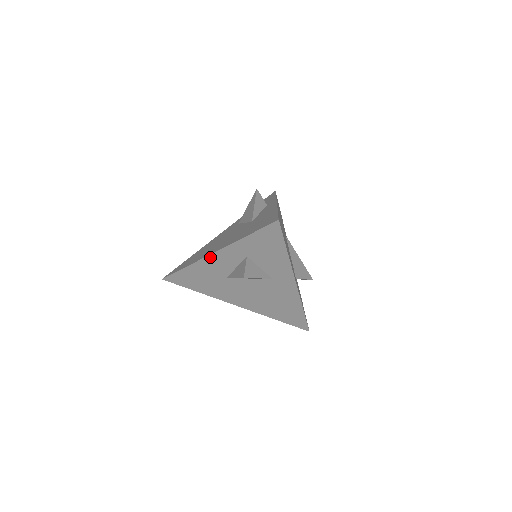
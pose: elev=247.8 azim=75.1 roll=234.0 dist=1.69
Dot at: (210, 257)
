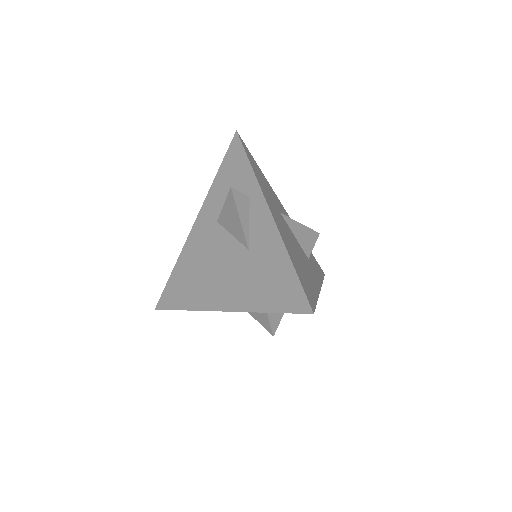
Dot at: (217, 310)
